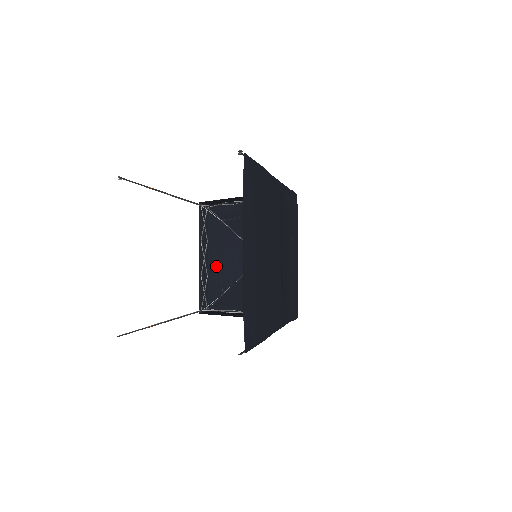
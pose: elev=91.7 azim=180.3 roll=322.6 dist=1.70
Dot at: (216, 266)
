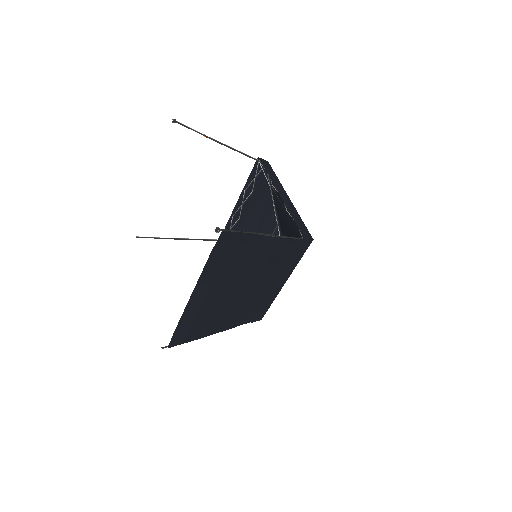
Dot at: (249, 216)
